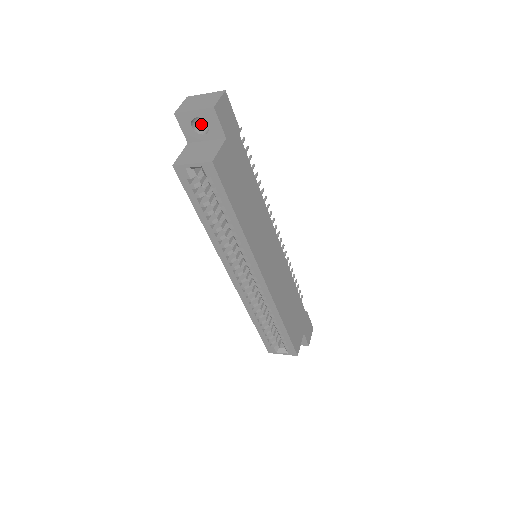
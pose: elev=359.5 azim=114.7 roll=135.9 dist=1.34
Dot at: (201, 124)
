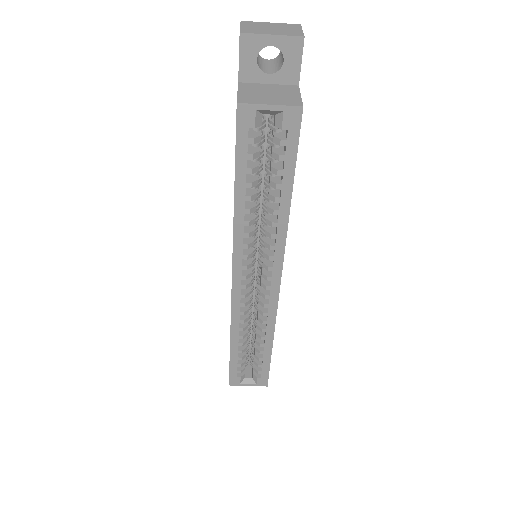
Dot at: (259, 61)
